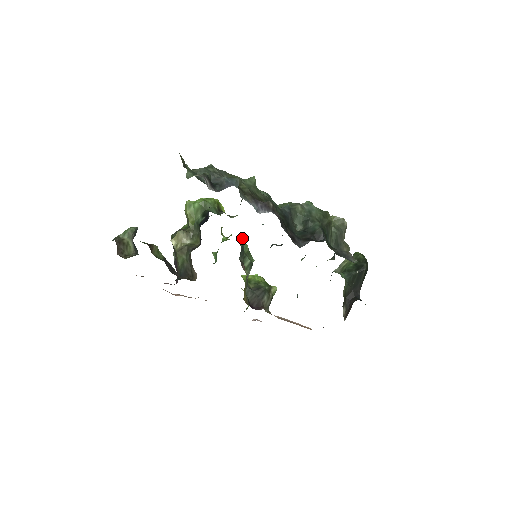
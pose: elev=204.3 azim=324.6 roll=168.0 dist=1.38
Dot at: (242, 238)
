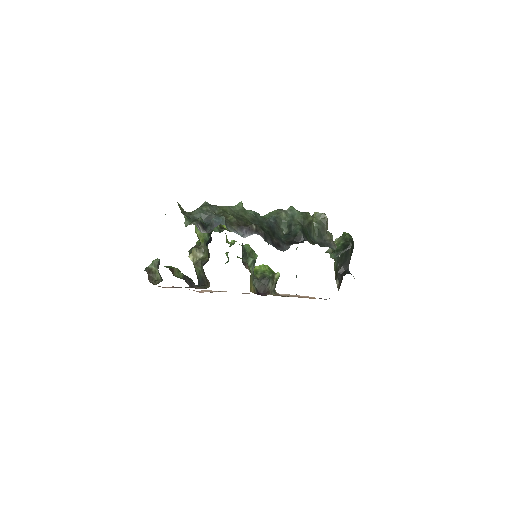
Dot at: (242, 246)
